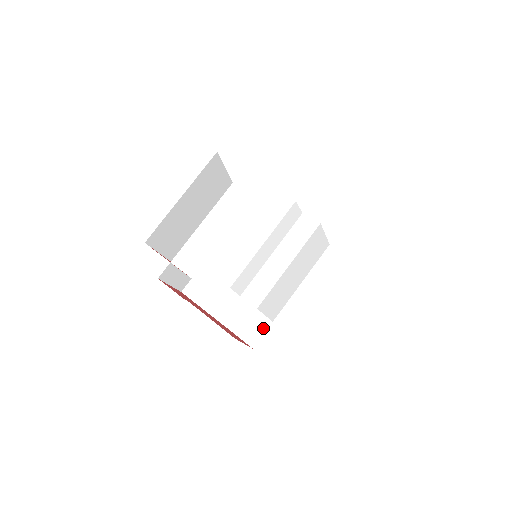
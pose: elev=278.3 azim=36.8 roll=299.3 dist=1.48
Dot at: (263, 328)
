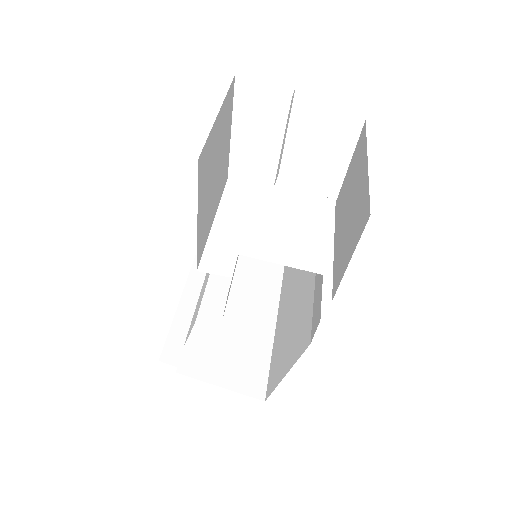
Dot at: (320, 294)
